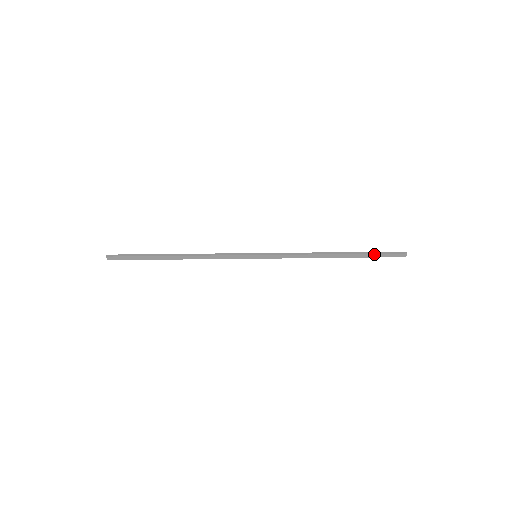
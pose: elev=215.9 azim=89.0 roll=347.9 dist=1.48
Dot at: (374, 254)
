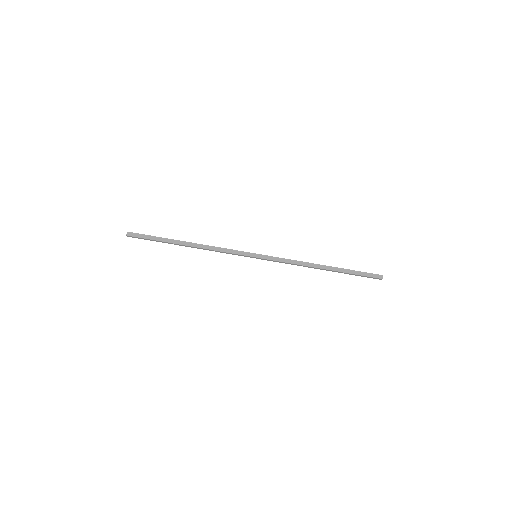
Dot at: (355, 271)
